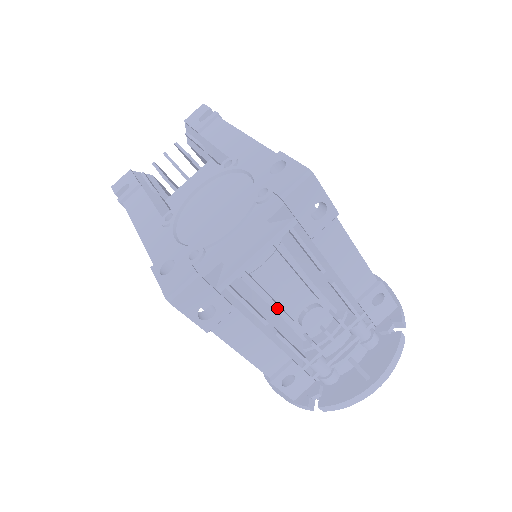
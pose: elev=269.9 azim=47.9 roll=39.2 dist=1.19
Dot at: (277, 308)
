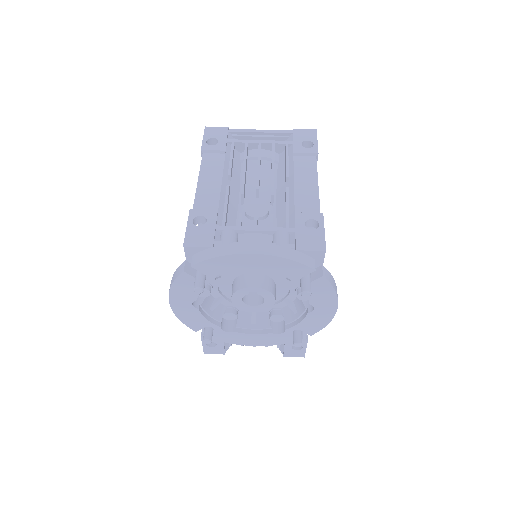
Dot at: (244, 172)
